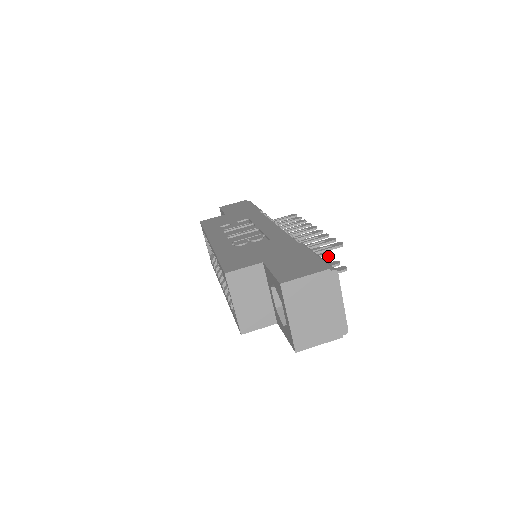
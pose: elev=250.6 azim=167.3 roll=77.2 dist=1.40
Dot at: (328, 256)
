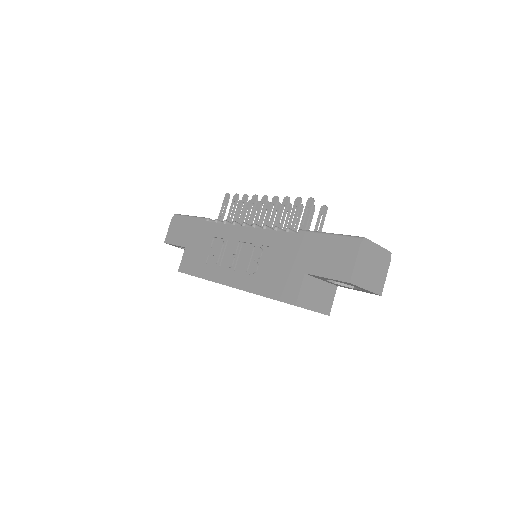
Dot at: occluded
